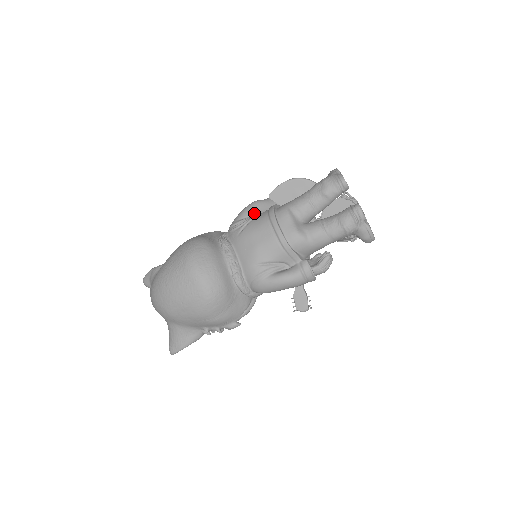
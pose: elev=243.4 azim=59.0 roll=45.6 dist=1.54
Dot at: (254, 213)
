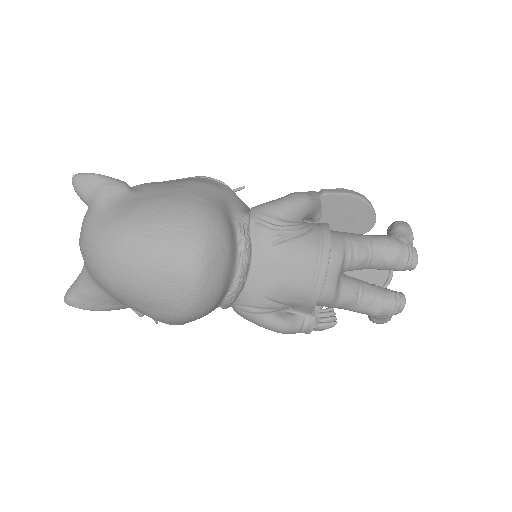
Dot at: (299, 217)
